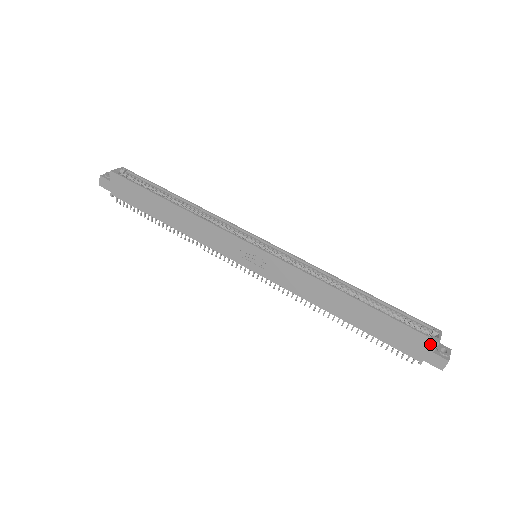
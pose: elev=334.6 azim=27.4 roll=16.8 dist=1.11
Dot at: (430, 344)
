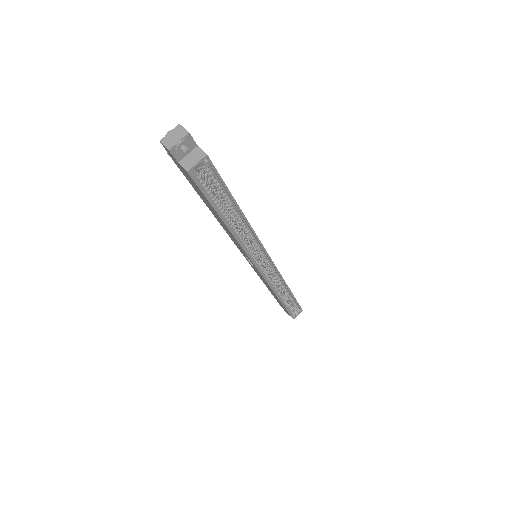
Dot at: occluded
